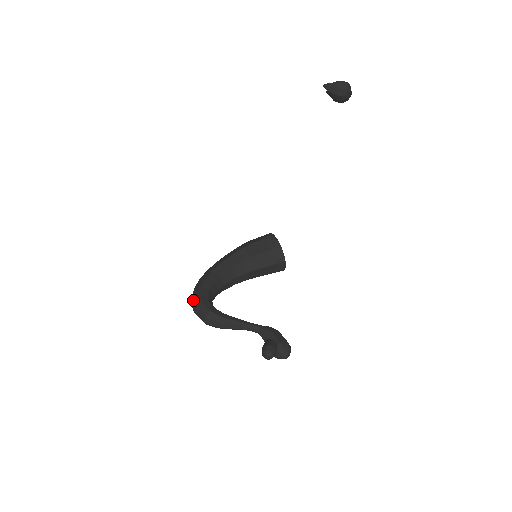
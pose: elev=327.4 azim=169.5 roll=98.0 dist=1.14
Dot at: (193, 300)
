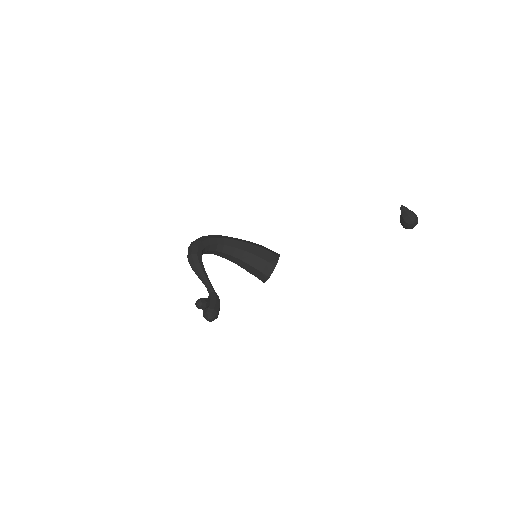
Dot at: (195, 240)
